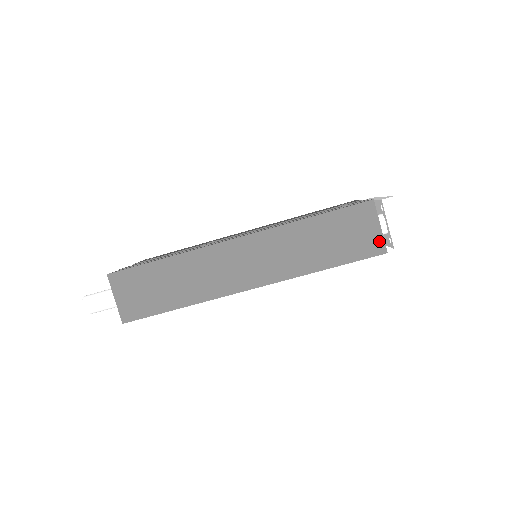
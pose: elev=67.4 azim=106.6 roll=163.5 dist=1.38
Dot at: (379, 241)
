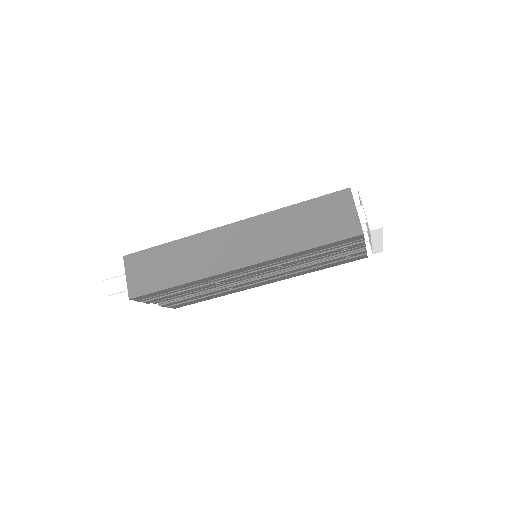
Dot at: (355, 223)
